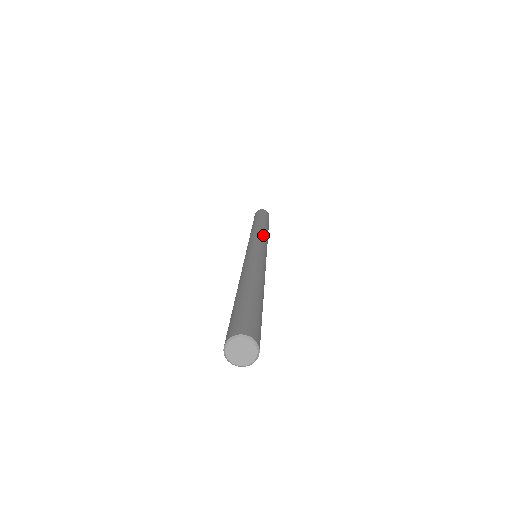
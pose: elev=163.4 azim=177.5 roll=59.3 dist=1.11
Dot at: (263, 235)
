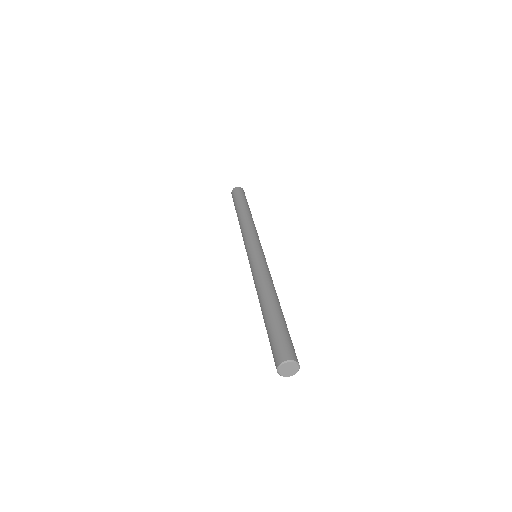
Dot at: (253, 230)
